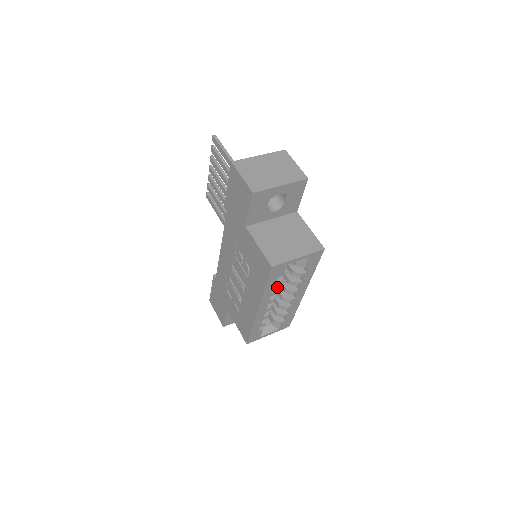
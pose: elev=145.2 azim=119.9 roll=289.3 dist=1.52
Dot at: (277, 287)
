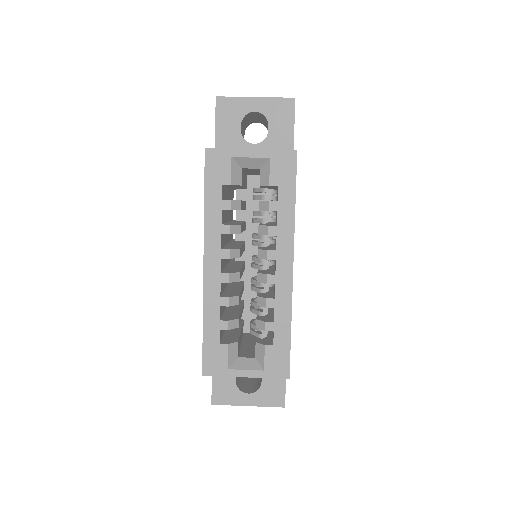
Dot at: (234, 224)
